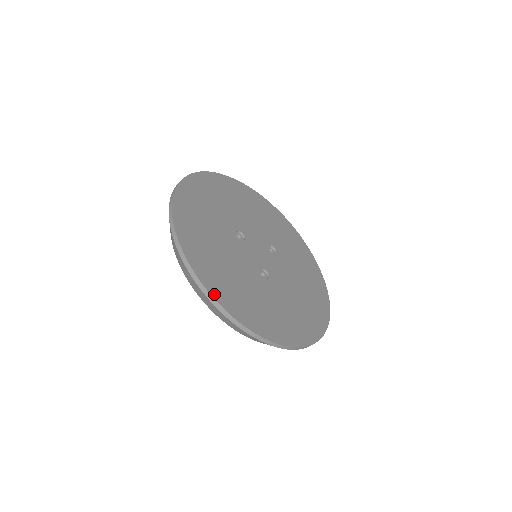
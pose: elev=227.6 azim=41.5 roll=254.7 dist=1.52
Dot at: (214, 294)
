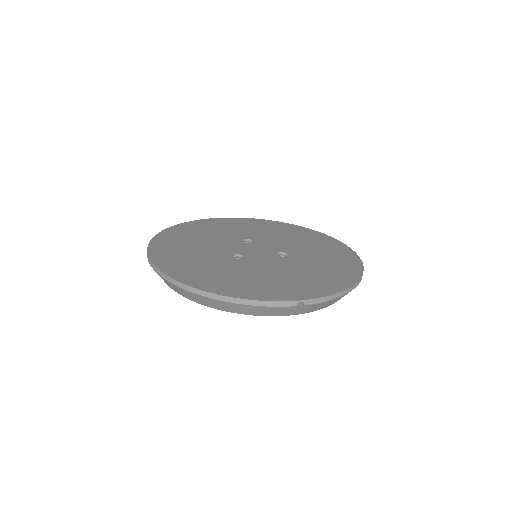
Dot at: (152, 245)
